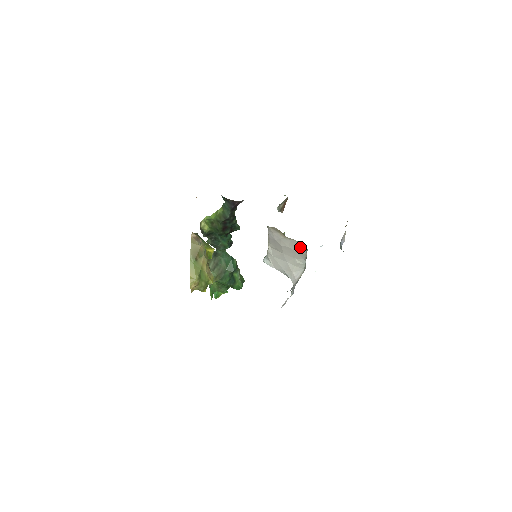
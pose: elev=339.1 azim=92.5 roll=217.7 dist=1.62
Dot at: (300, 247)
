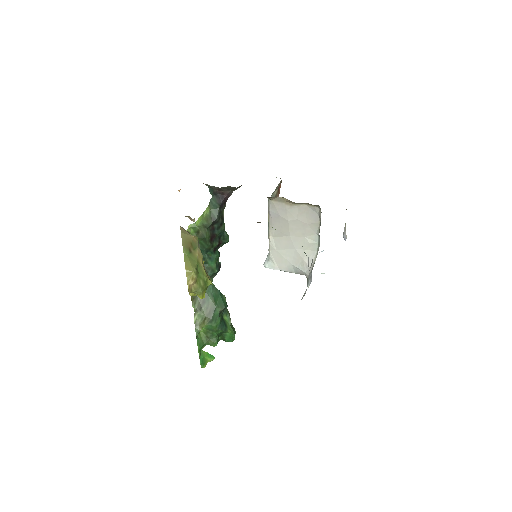
Dot at: (311, 213)
